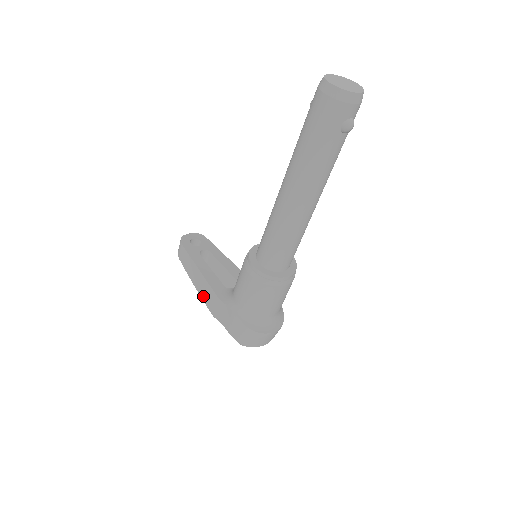
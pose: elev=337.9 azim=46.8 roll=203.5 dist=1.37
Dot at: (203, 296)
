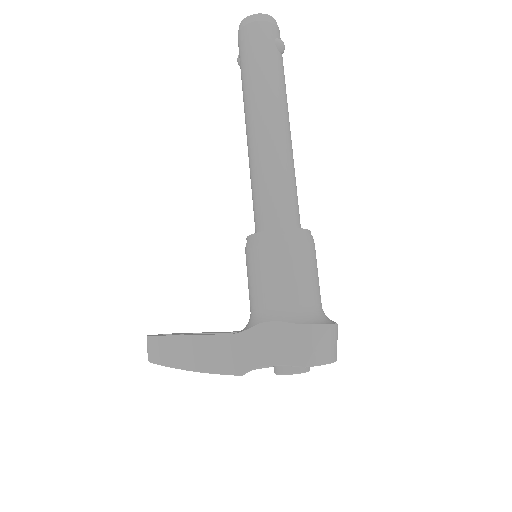
Dot at: (212, 366)
